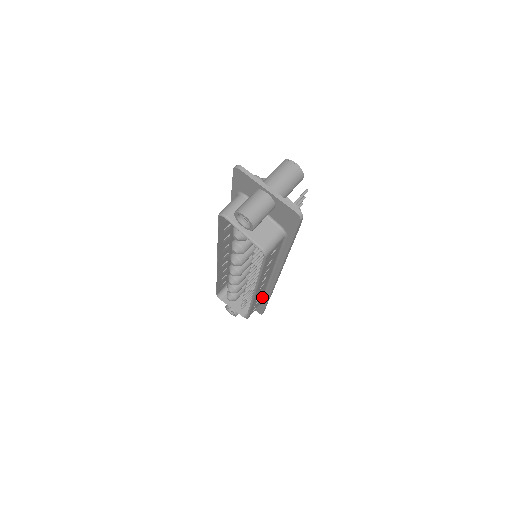
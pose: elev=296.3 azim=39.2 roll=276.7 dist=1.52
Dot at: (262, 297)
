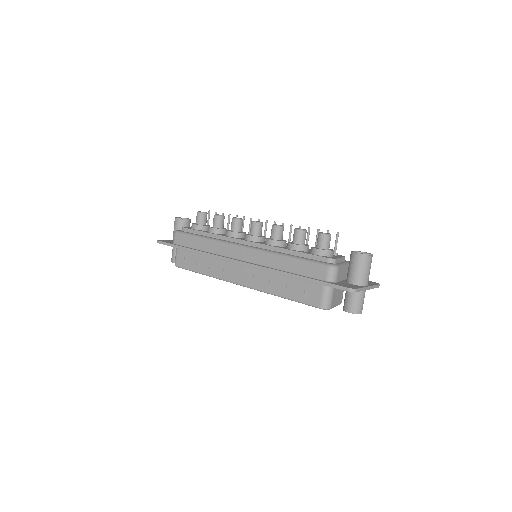
Dot at: occluded
